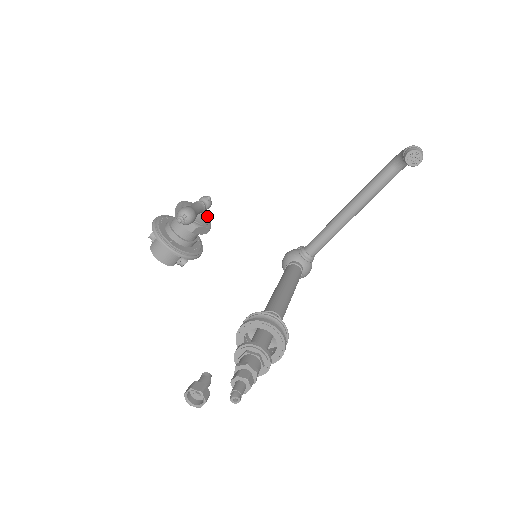
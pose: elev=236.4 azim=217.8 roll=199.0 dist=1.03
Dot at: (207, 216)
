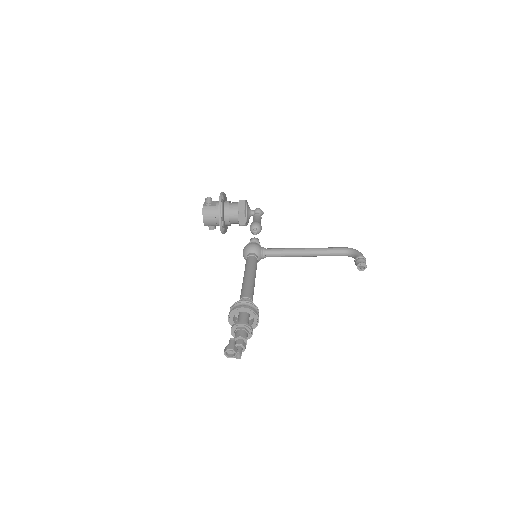
Dot at: occluded
